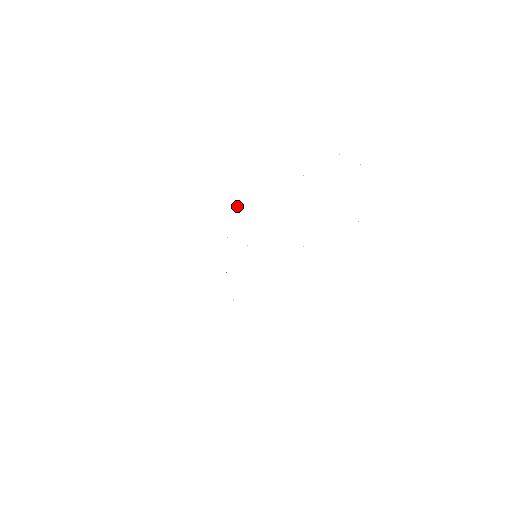
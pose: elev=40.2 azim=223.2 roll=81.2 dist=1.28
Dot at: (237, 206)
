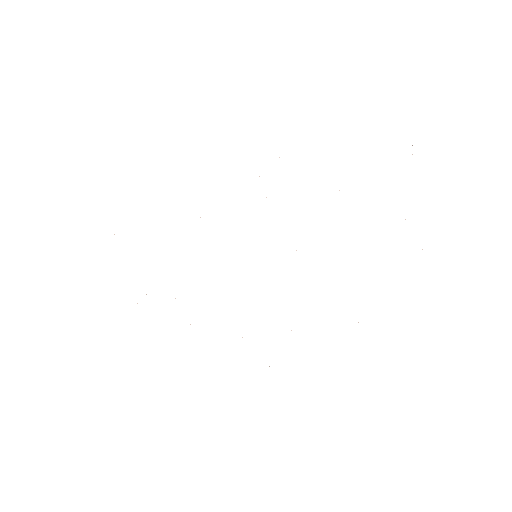
Dot at: occluded
